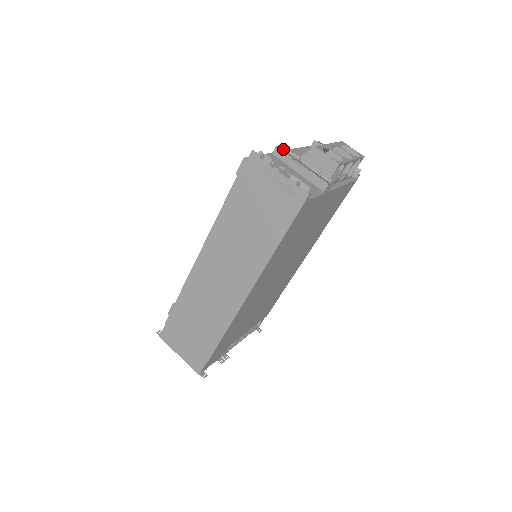
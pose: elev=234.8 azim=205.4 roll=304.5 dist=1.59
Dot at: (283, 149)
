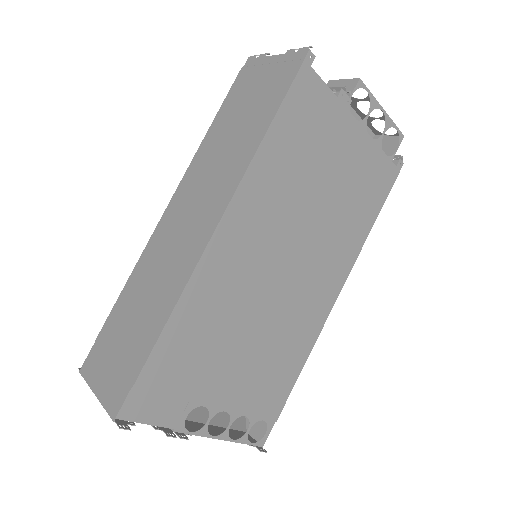
Dot at: occluded
